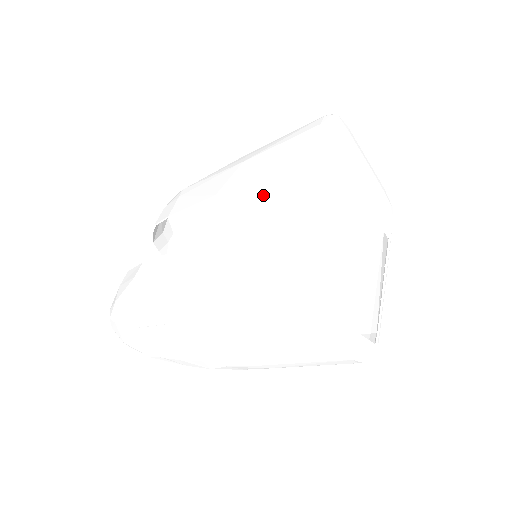
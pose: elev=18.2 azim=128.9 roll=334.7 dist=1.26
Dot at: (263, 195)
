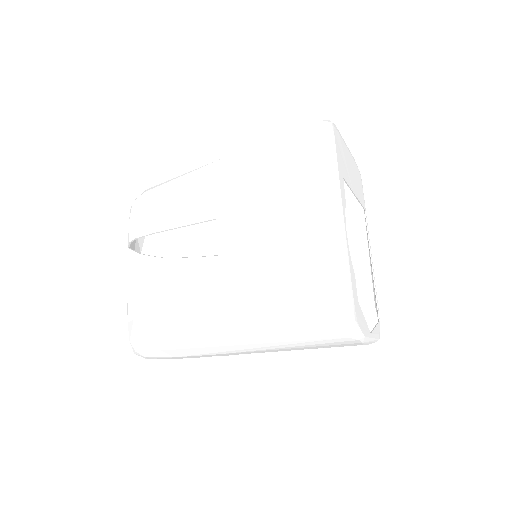
Dot at: (287, 236)
